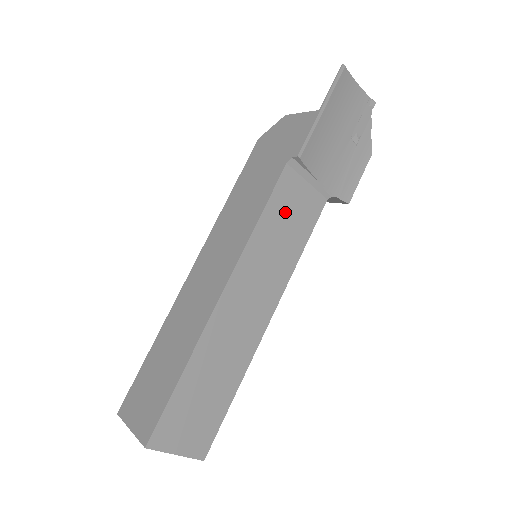
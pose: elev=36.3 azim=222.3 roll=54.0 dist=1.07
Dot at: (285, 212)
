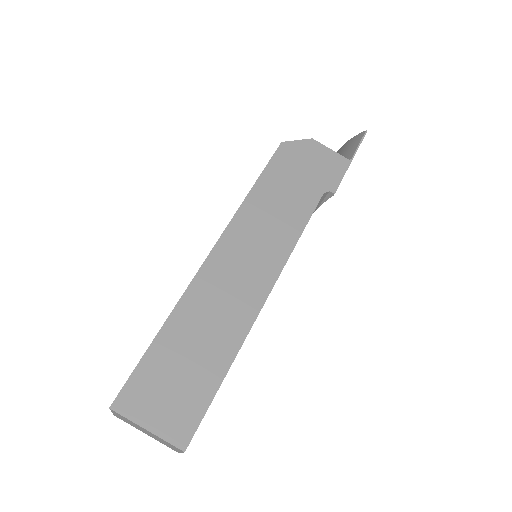
Dot at: occluded
